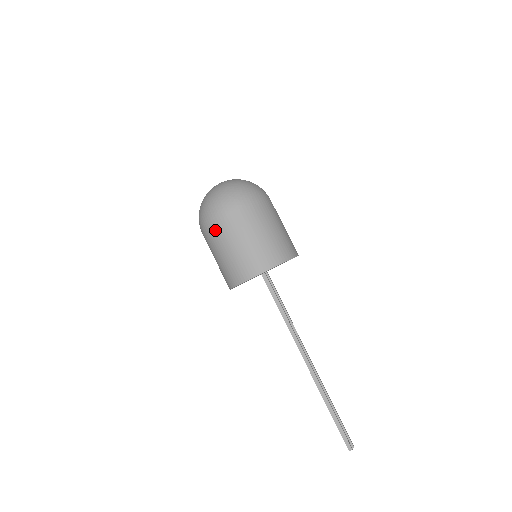
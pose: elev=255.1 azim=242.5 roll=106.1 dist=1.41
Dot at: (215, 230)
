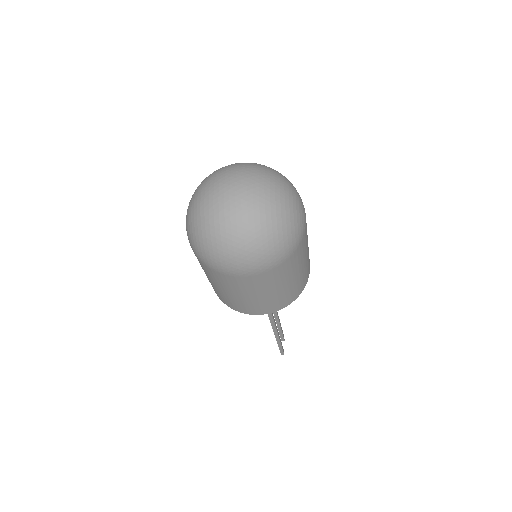
Dot at: (216, 275)
